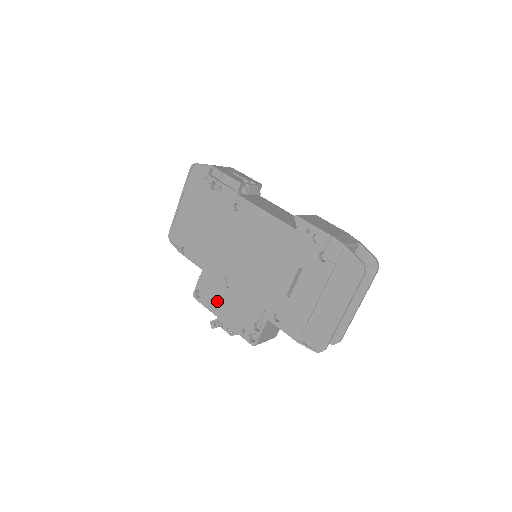
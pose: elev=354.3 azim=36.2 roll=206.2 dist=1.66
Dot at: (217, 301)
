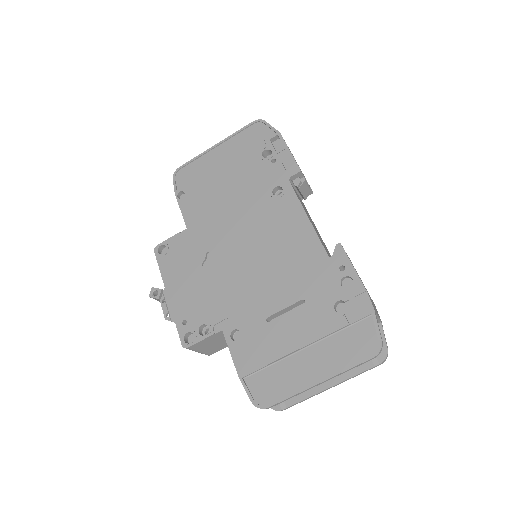
Dot at: (178, 271)
